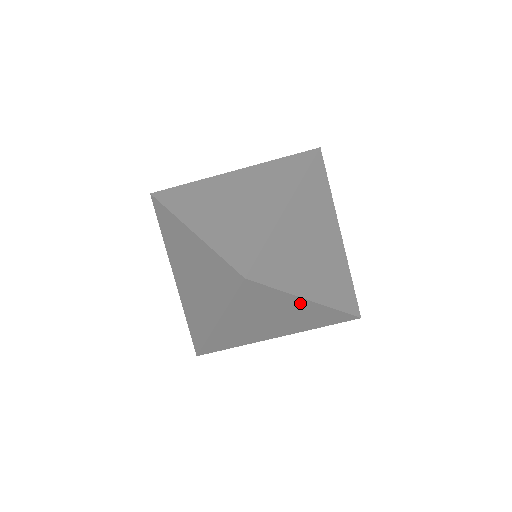
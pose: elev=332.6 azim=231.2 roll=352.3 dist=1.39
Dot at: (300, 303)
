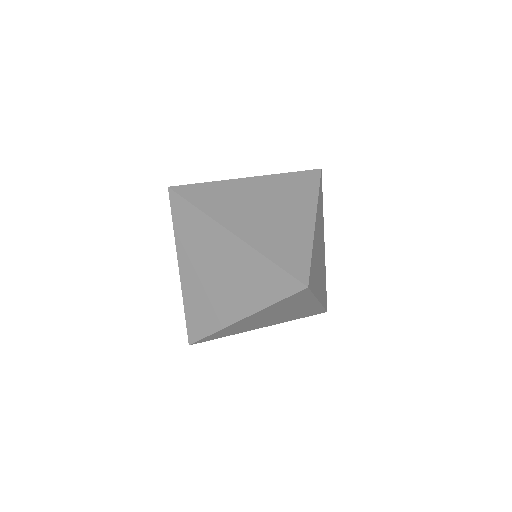
Dot at: (225, 236)
